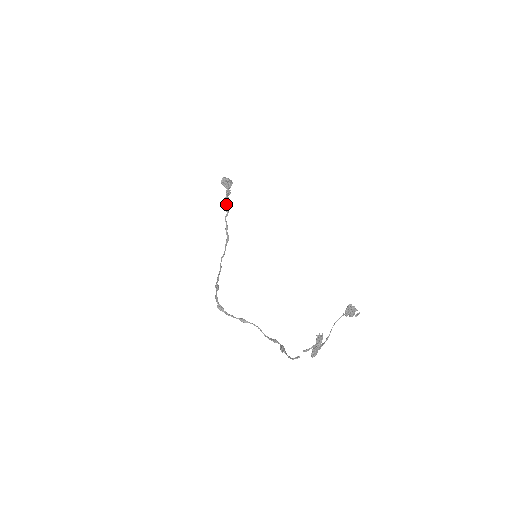
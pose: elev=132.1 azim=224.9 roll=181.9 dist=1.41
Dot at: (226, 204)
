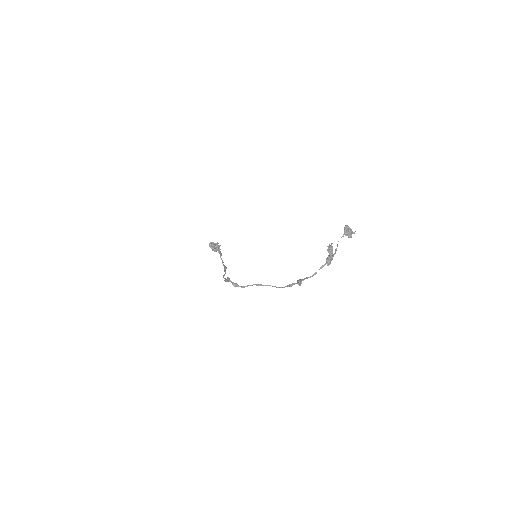
Dot at: occluded
